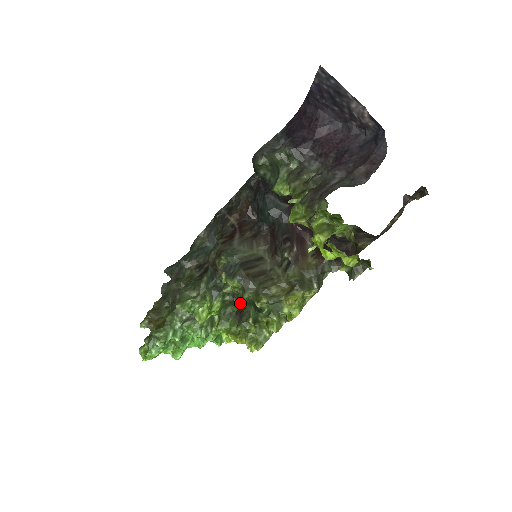
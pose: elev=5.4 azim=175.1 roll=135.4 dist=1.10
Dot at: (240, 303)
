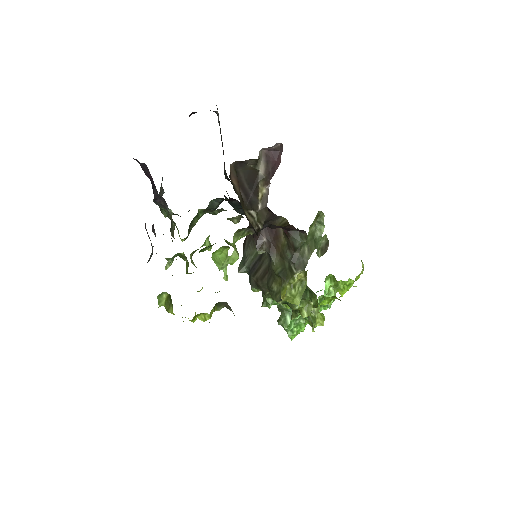
Dot at: occluded
